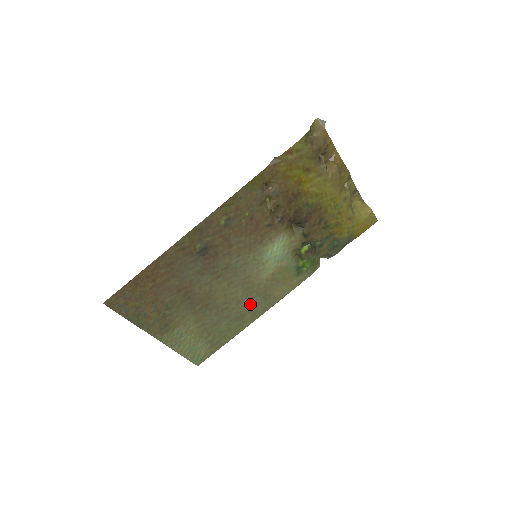
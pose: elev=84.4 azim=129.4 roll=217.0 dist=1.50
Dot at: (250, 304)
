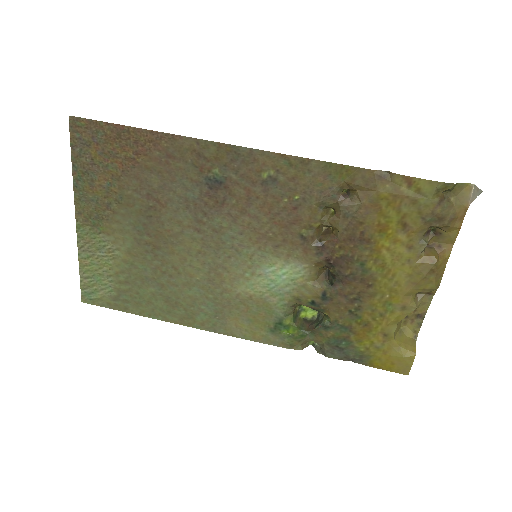
Dot at: (196, 301)
